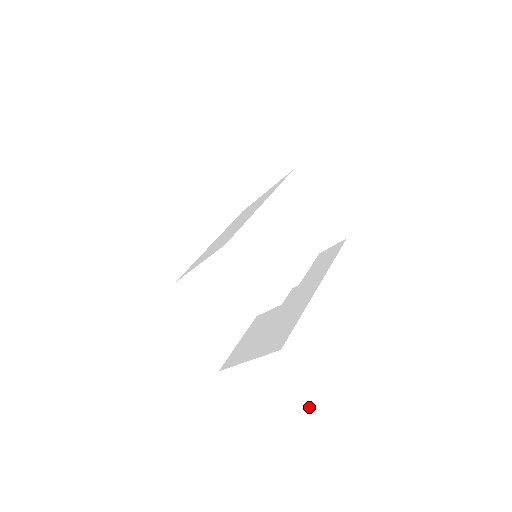
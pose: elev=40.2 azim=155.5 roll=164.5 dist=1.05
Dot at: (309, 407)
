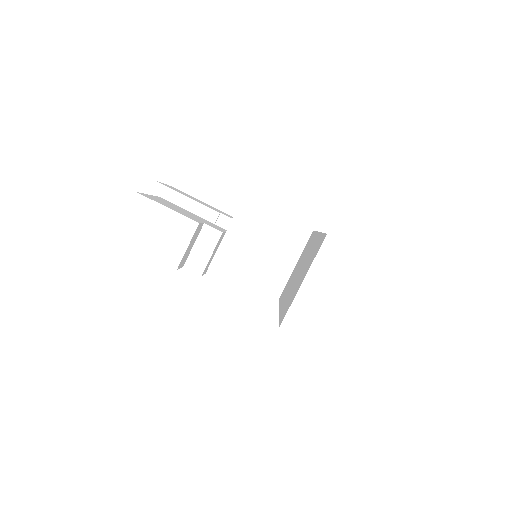
Dot at: (373, 294)
